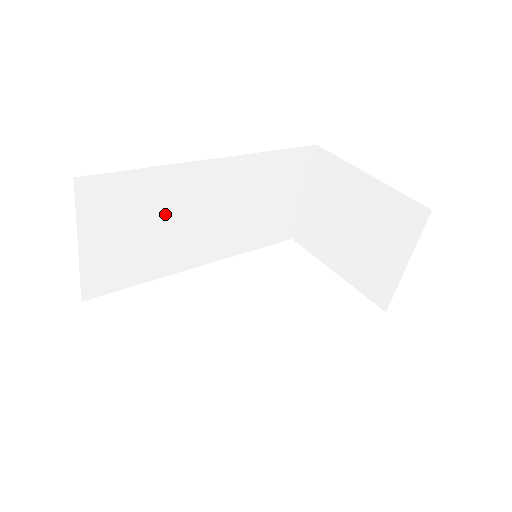
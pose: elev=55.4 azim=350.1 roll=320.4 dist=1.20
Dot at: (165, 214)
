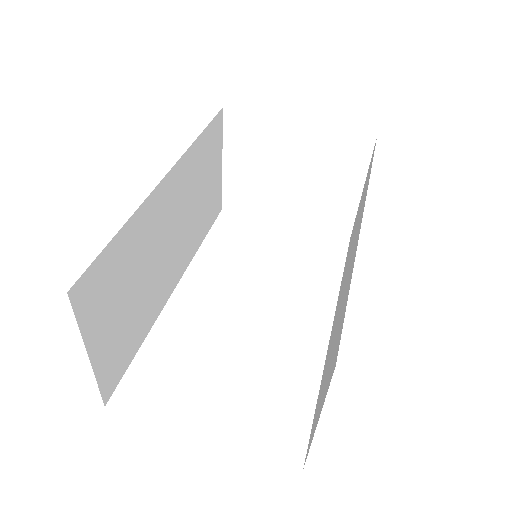
Dot at: (143, 263)
